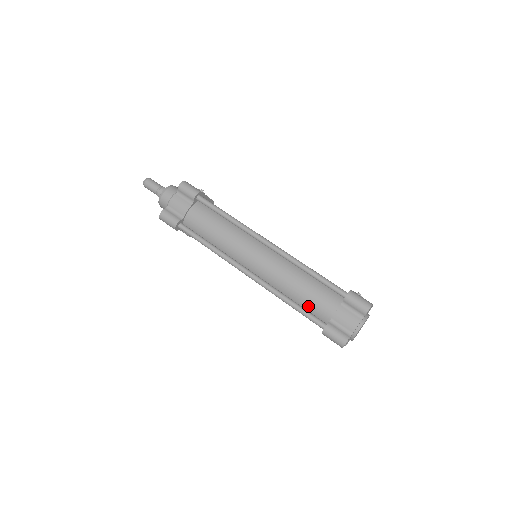
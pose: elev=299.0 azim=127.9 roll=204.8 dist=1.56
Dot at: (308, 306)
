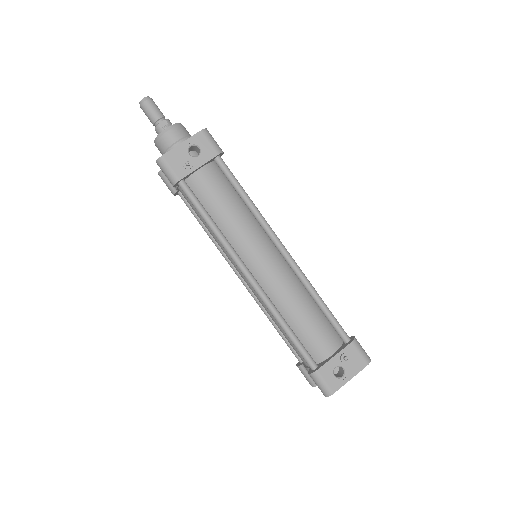
Dot at: occluded
